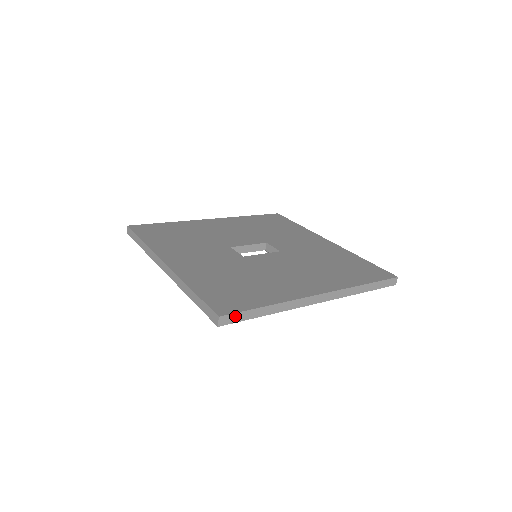
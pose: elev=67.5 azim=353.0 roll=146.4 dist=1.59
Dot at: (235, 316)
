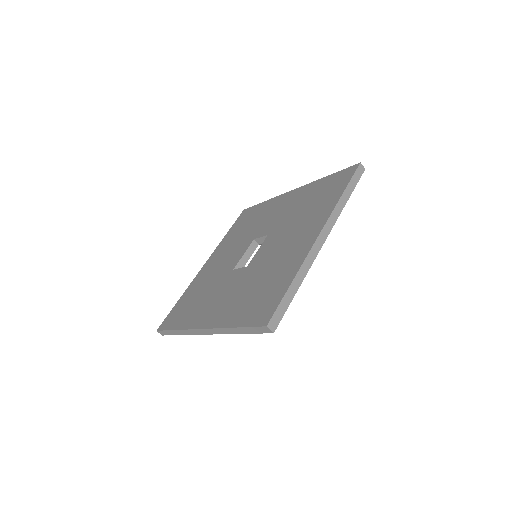
Dot at: (277, 314)
